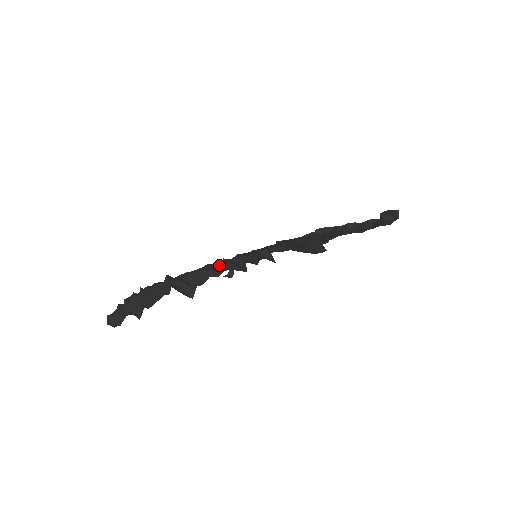
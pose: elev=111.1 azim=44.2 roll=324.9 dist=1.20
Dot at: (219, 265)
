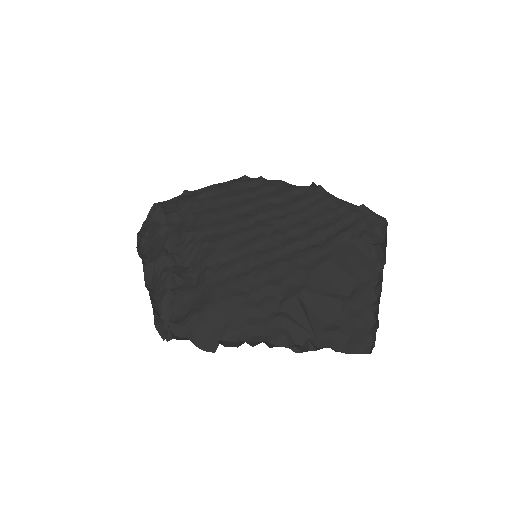
Dot at: (163, 291)
